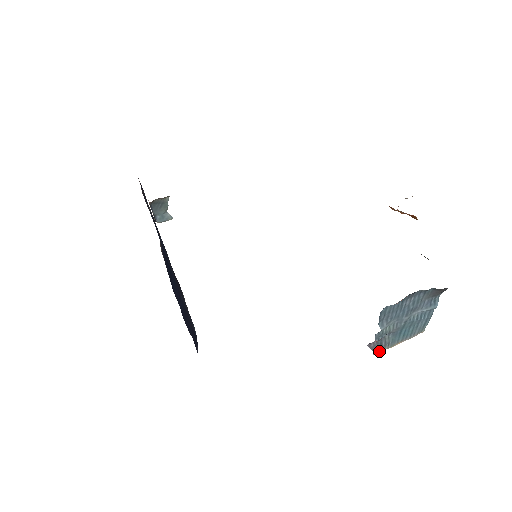
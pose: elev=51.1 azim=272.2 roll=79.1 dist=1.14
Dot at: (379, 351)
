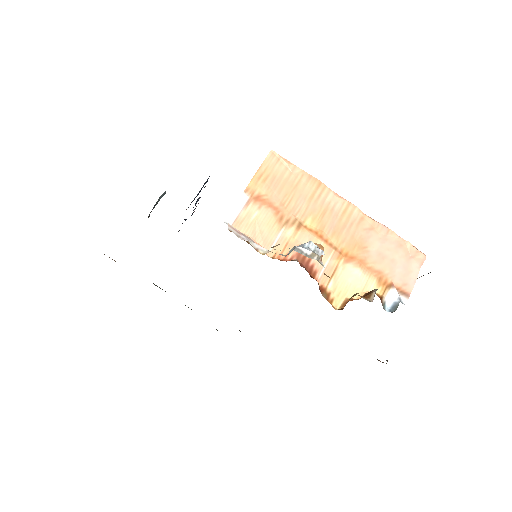
Dot at: occluded
